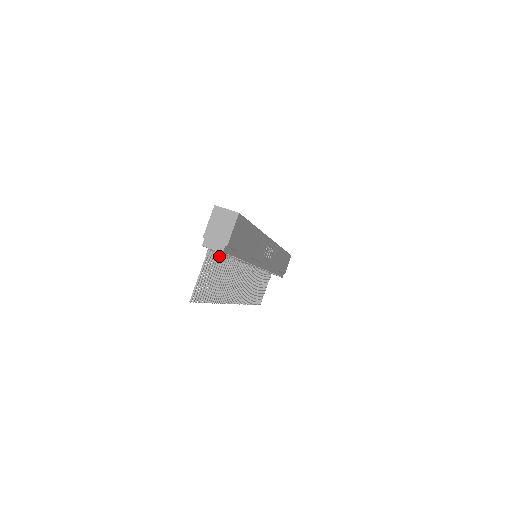
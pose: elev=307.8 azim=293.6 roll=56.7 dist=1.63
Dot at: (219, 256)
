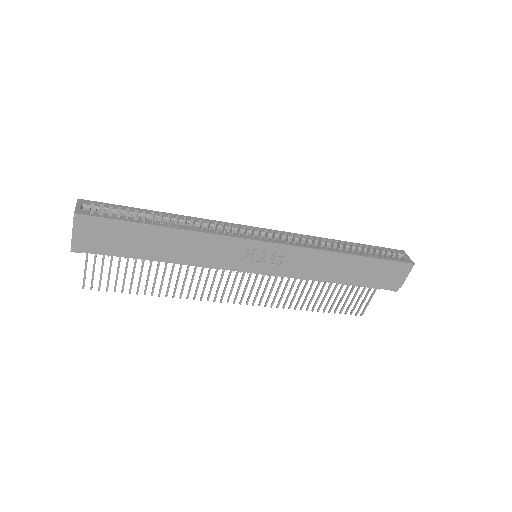
Dot at: occluded
